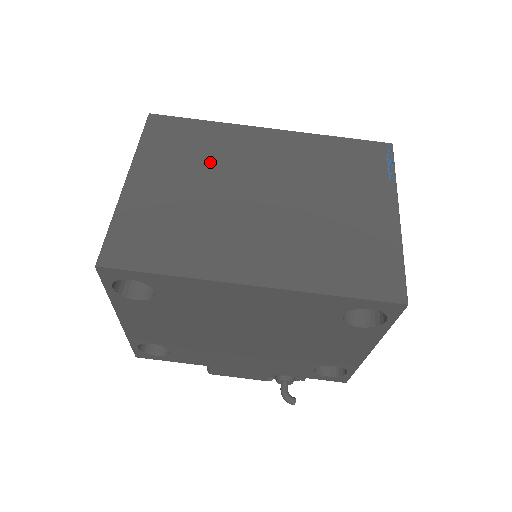
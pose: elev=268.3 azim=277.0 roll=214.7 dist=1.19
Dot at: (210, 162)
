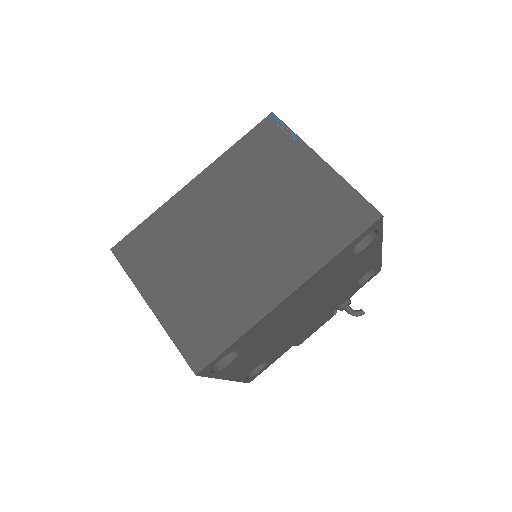
Dot at: (182, 243)
